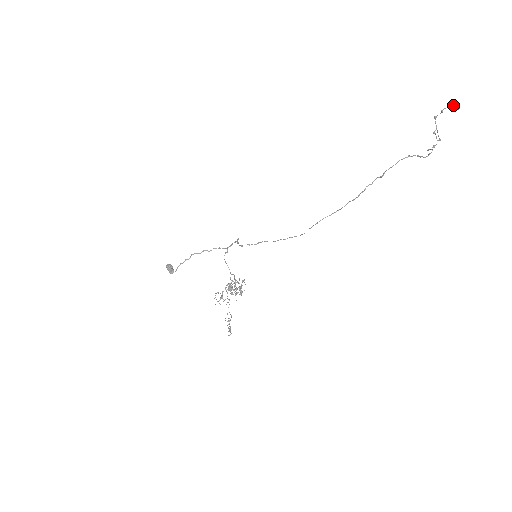
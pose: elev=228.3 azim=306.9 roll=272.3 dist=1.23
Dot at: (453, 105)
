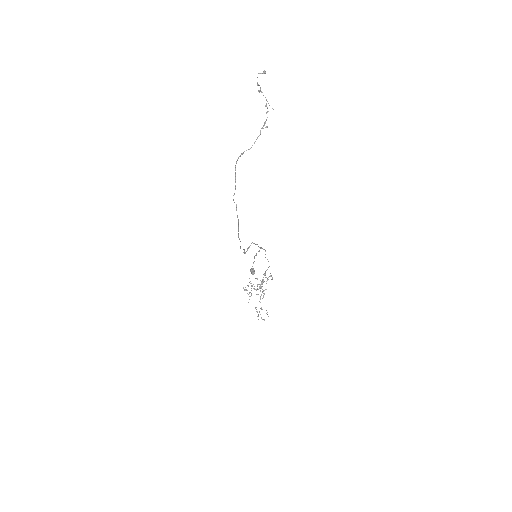
Dot at: occluded
